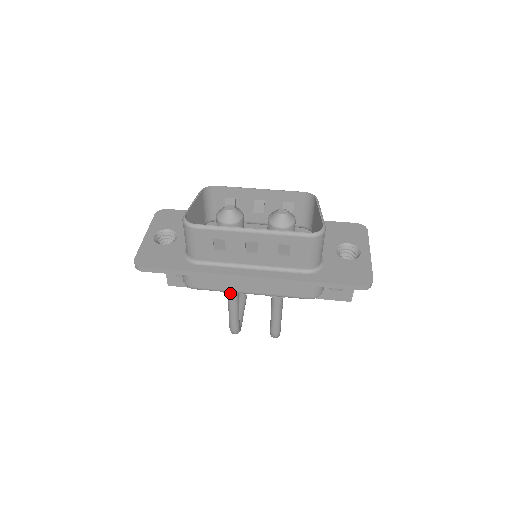
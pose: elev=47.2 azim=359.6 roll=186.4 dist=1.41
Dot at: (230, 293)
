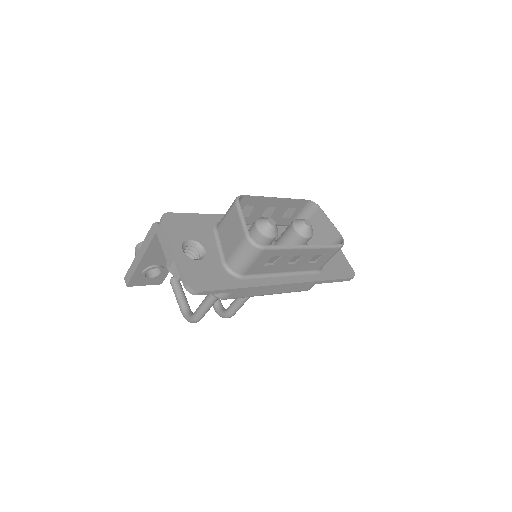
Dot at: occluded
